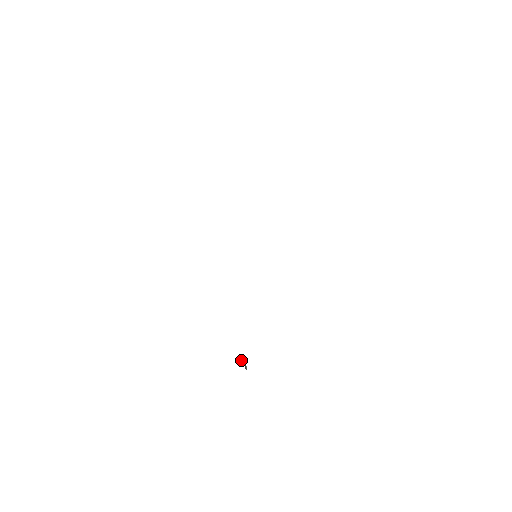
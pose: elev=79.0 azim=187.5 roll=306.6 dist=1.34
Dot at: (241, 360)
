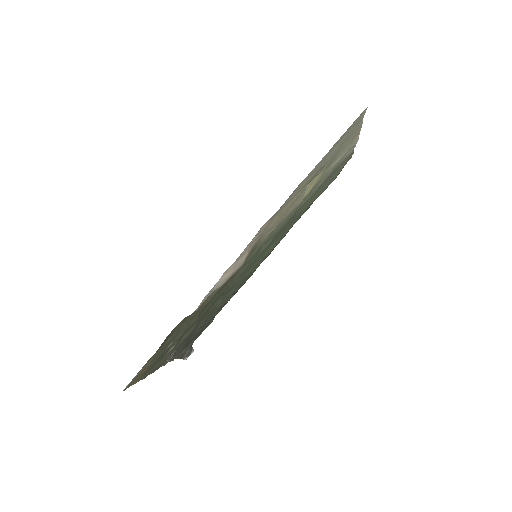
Dot at: (188, 346)
